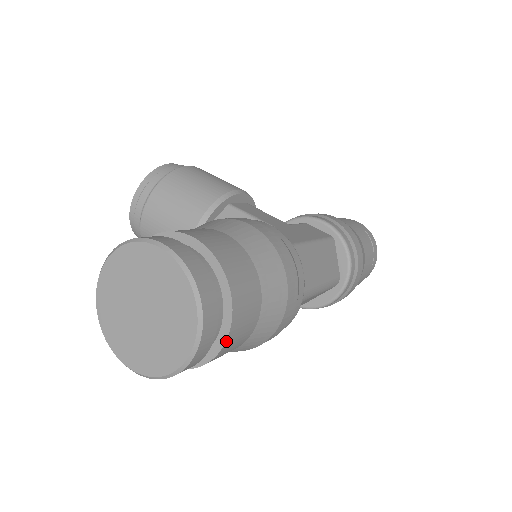
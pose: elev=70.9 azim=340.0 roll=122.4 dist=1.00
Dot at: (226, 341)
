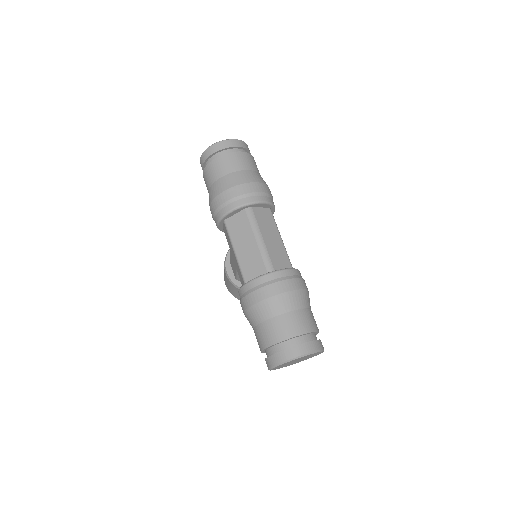
Dot at: (228, 154)
